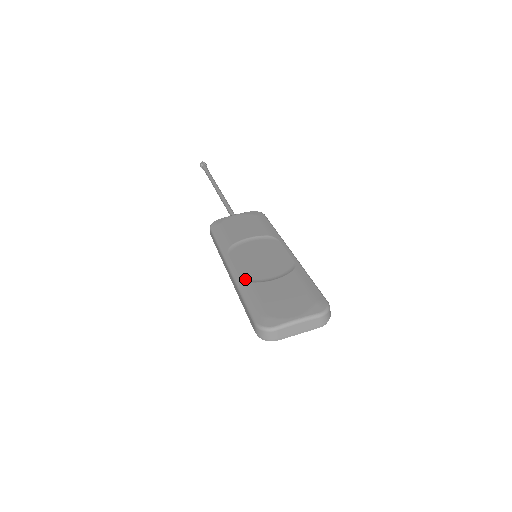
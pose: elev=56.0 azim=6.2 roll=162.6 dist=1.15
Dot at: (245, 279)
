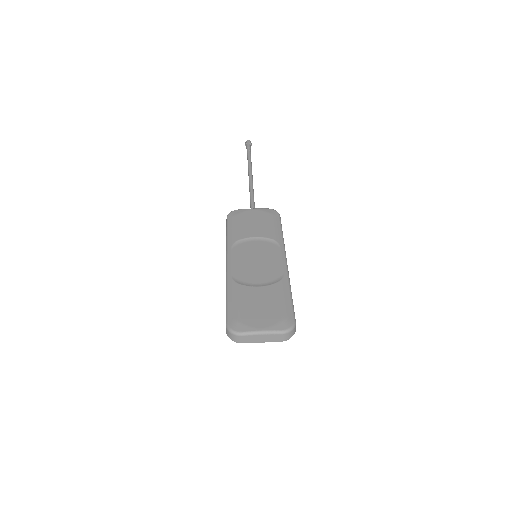
Dot at: (235, 279)
